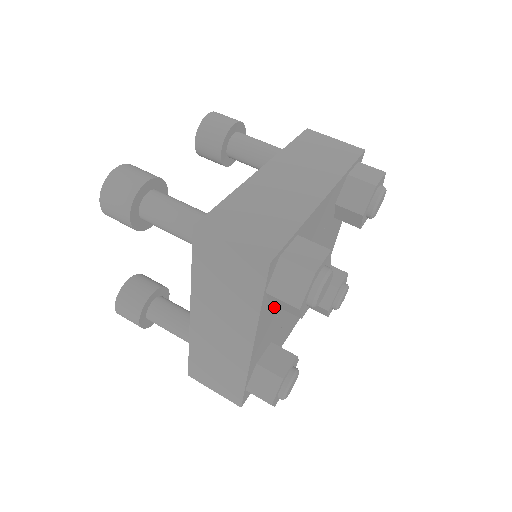
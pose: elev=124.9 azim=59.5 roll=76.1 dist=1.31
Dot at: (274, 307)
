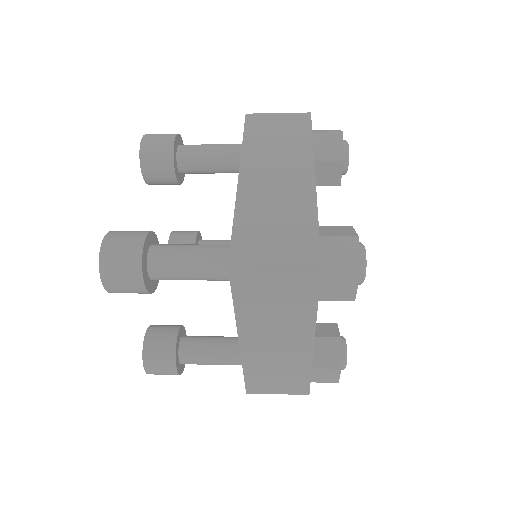
Dot at: occluded
